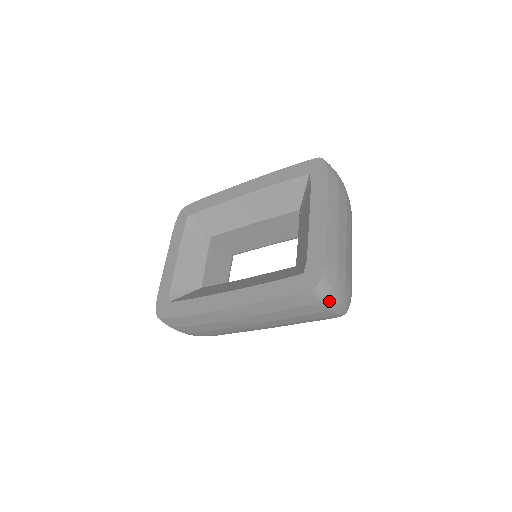
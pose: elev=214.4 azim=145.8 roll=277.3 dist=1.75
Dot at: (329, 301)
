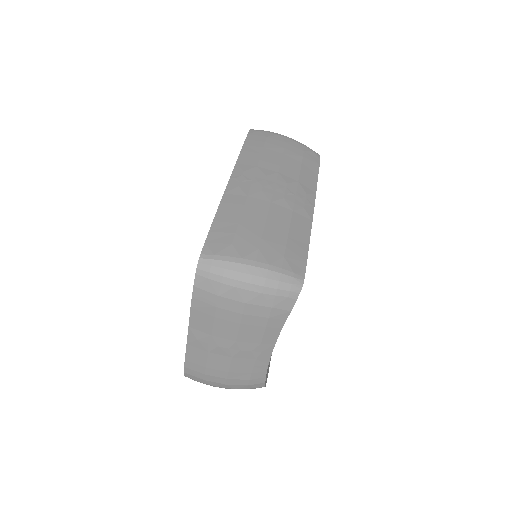
Dot at: occluded
